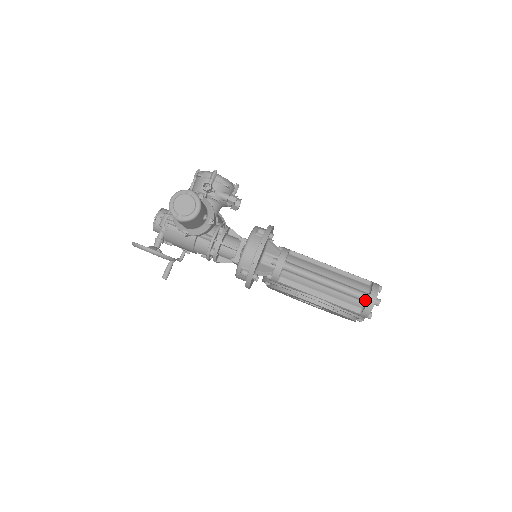
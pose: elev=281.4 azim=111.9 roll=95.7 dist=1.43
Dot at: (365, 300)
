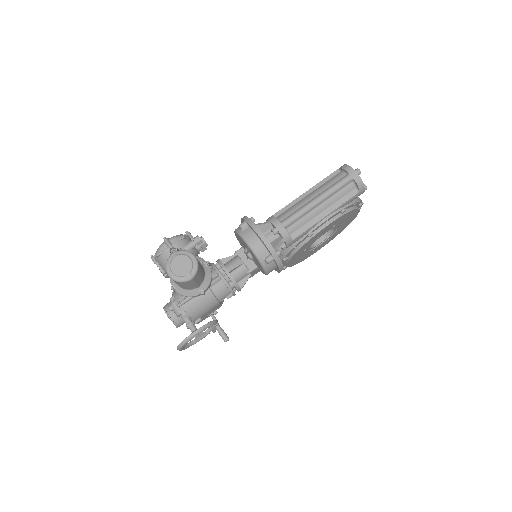
Dot at: (351, 180)
